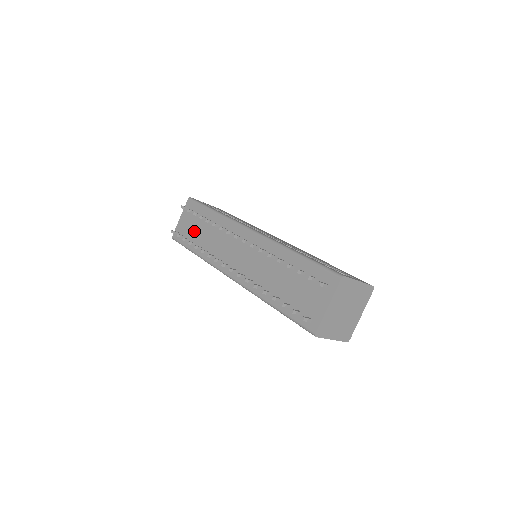
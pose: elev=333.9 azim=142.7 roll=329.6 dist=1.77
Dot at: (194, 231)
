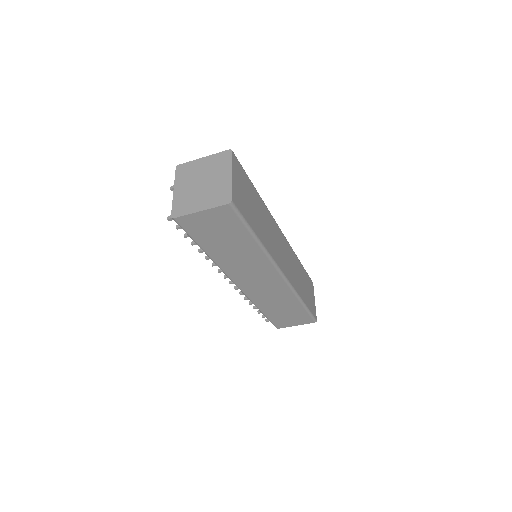
Dot at: occluded
